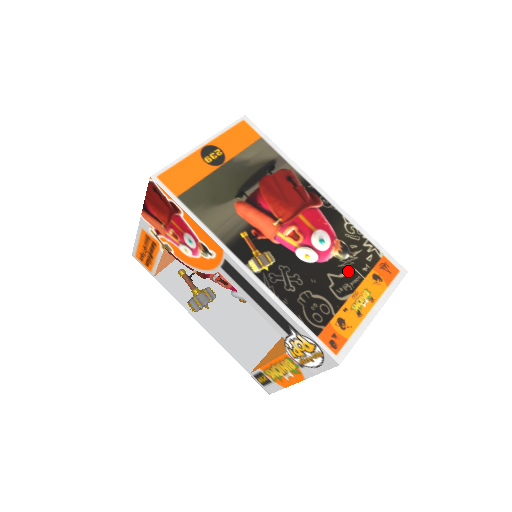
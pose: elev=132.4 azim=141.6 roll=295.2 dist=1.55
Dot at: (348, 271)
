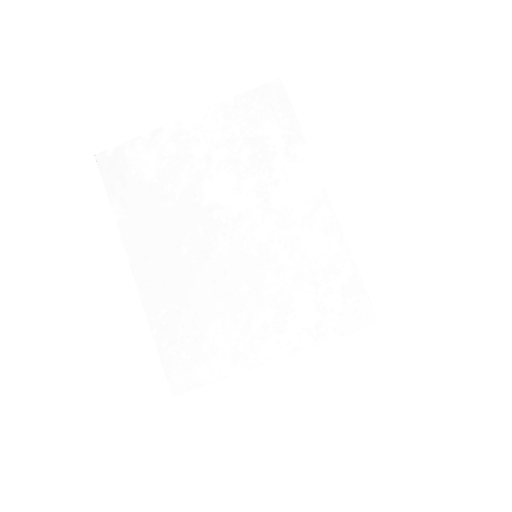
Dot at: occluded
